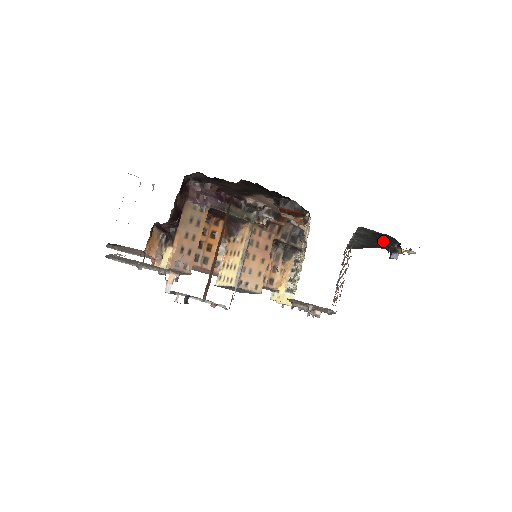
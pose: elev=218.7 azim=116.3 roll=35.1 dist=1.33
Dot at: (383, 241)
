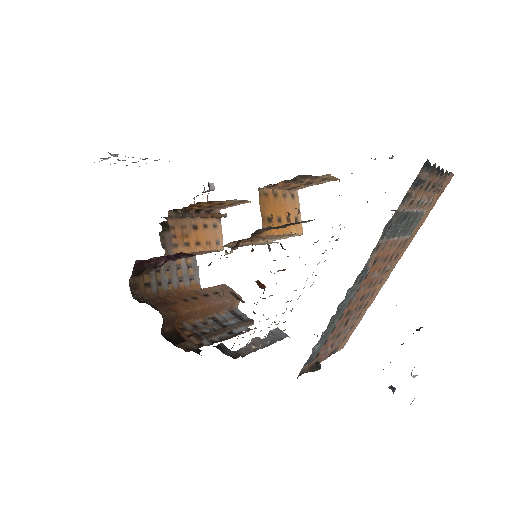
Dot at: occluded
